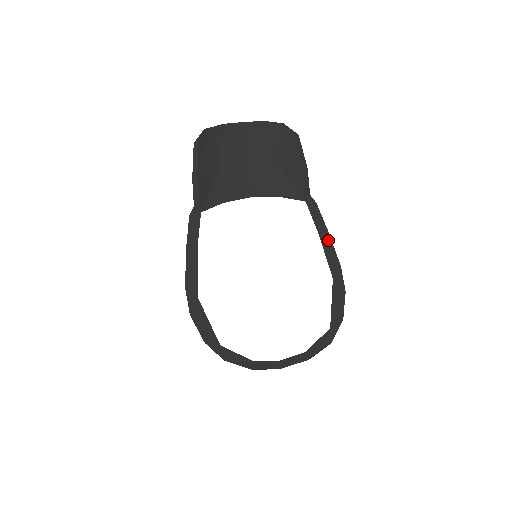
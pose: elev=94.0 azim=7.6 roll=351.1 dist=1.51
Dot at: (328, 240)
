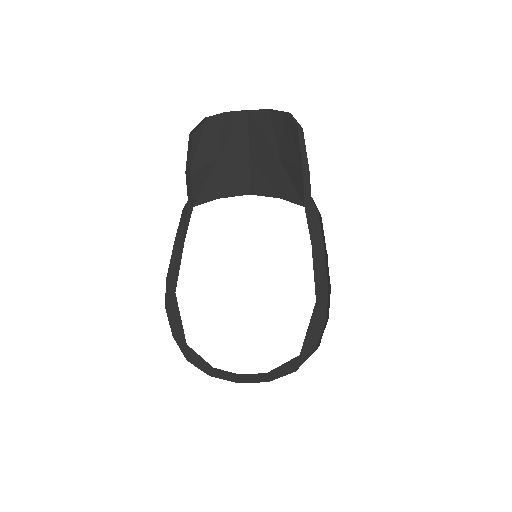
Dot at: (321, 256)
